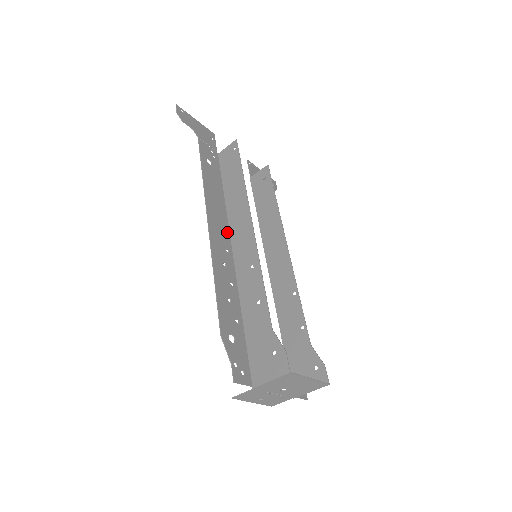
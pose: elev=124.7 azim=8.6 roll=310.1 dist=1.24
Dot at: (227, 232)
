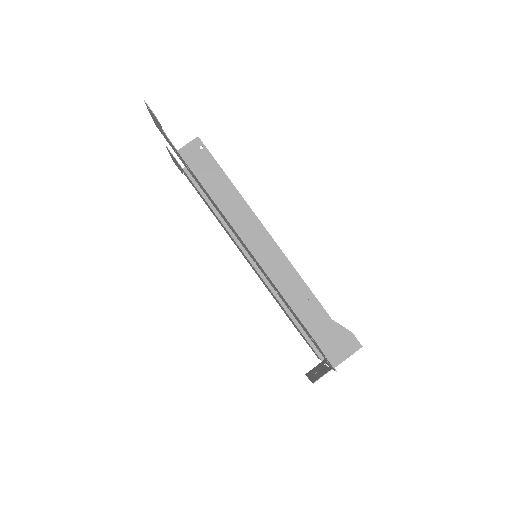
Dot at: occluded
